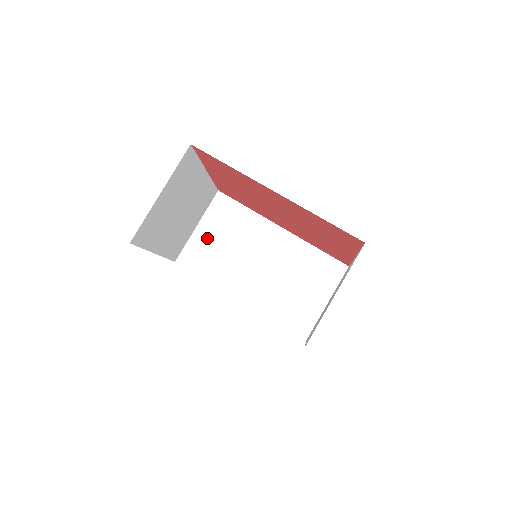
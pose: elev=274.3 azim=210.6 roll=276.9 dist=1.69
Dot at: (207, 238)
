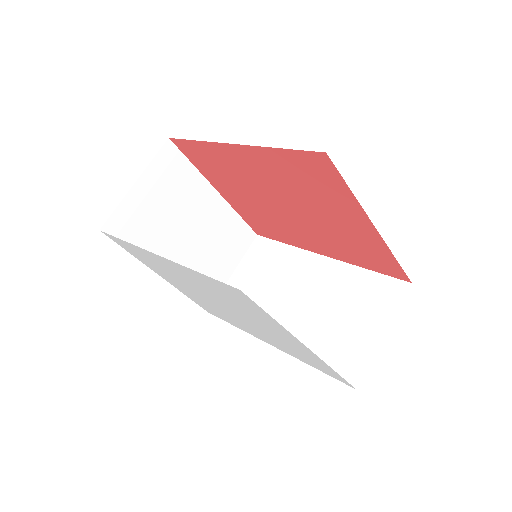
Dot at: (242, 282)
